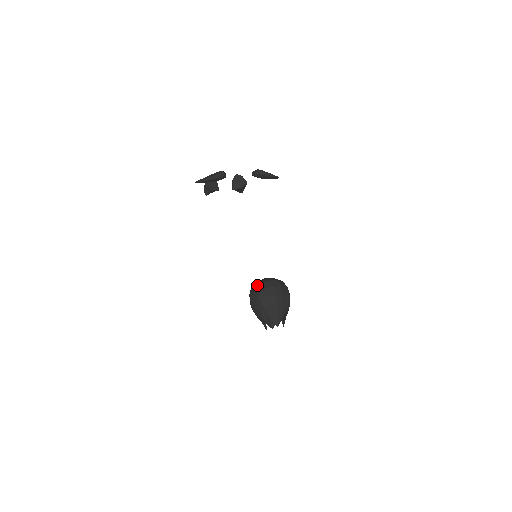
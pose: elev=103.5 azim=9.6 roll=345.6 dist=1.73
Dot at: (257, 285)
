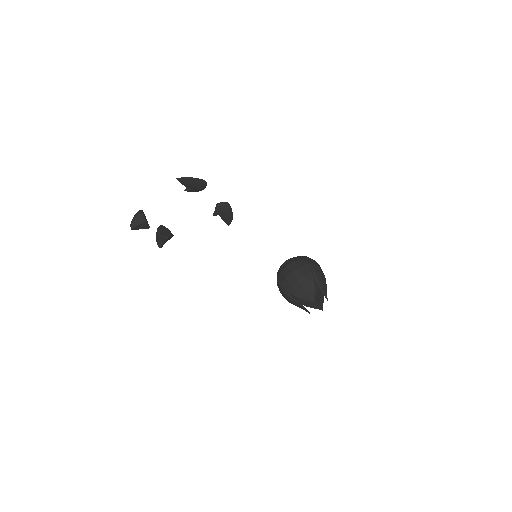
Dot at: (297, 256)
